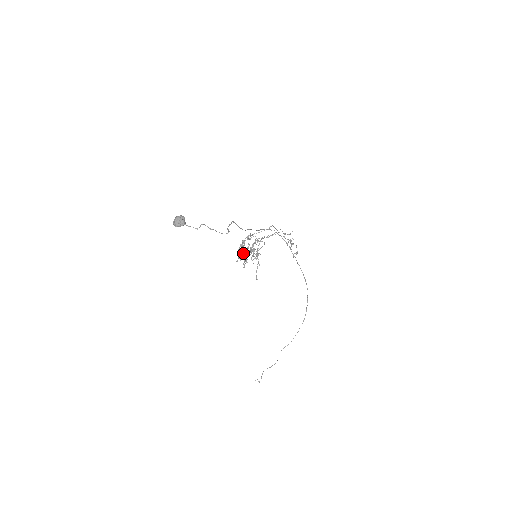
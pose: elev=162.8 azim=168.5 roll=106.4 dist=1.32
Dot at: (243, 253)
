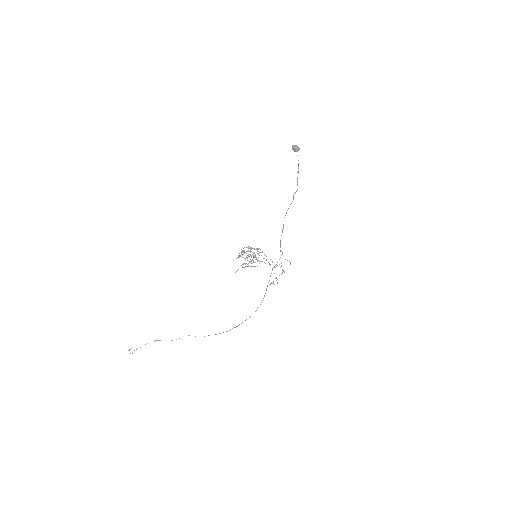
Dot at: occluded
